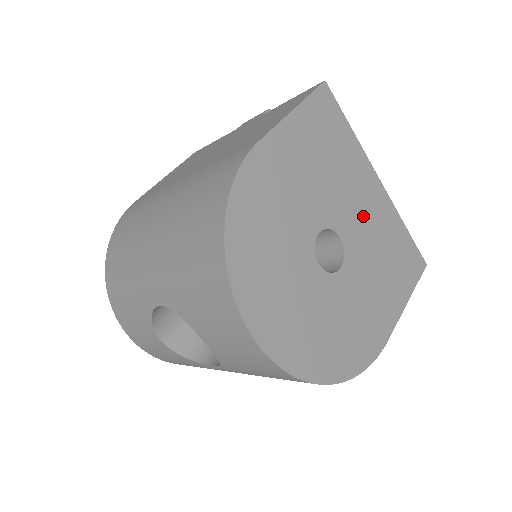
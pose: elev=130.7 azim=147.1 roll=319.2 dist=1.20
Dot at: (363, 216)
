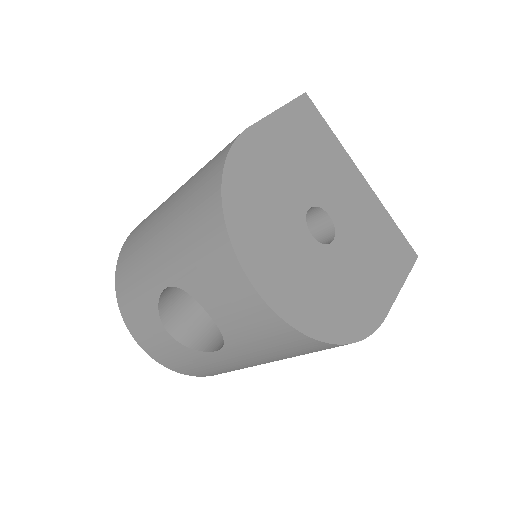
Dot at: (350, 203)
